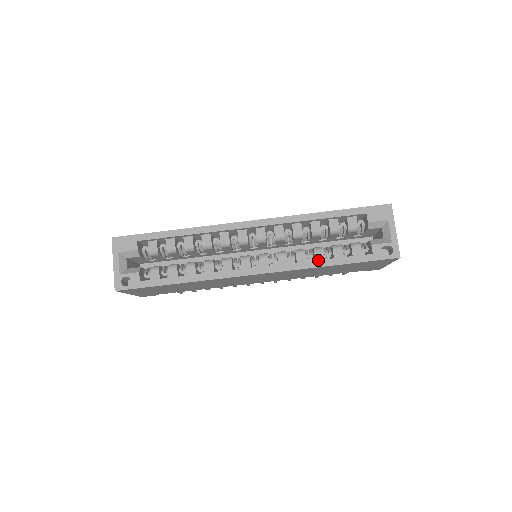
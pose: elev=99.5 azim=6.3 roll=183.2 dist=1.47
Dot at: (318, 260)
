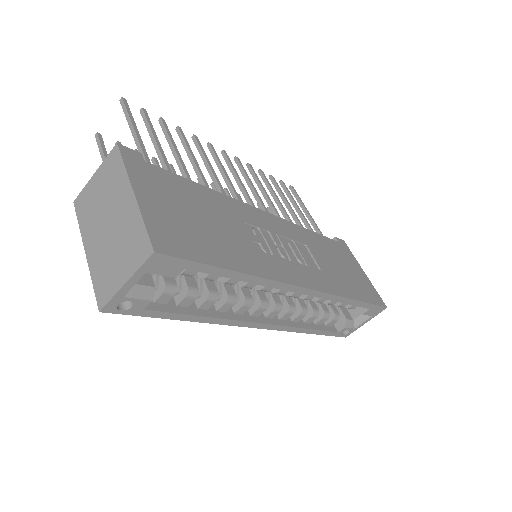
Dot at: (308, 329)
